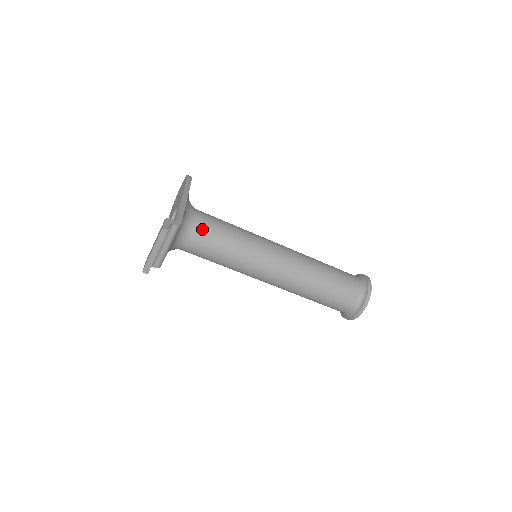
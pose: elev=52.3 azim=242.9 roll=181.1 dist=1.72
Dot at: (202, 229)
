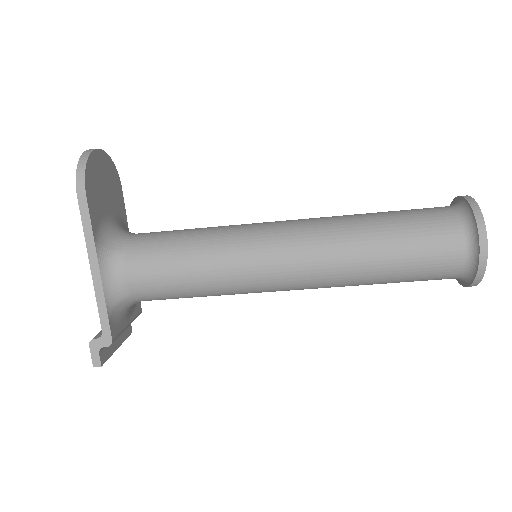
Dot at: (148, 296)
